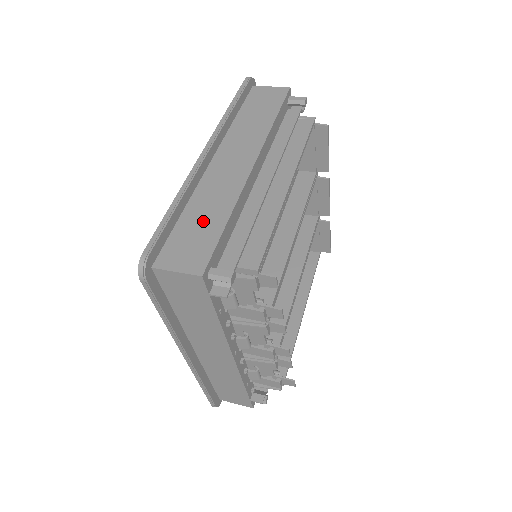
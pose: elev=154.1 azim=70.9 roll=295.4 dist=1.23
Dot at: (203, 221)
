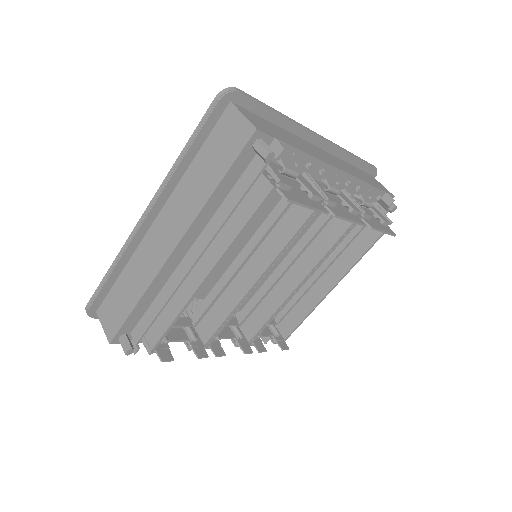
Dot at: (126, 293)
